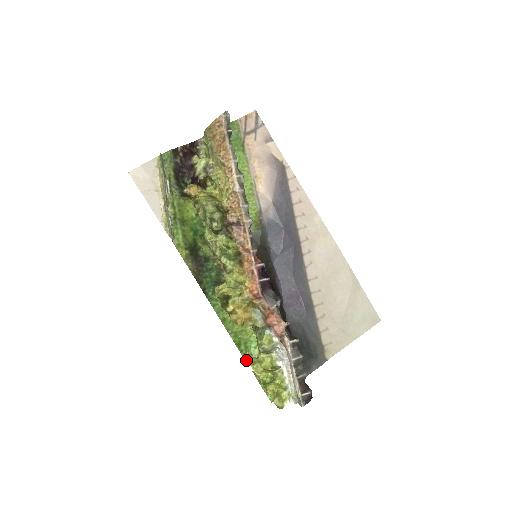
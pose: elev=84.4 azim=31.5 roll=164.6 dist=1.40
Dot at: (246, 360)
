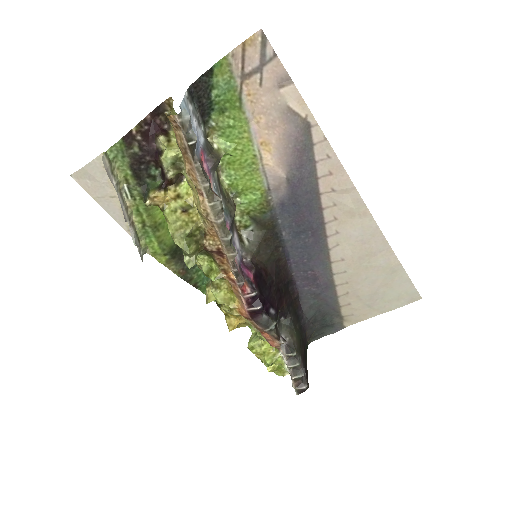
Dot at: (251, 329)
